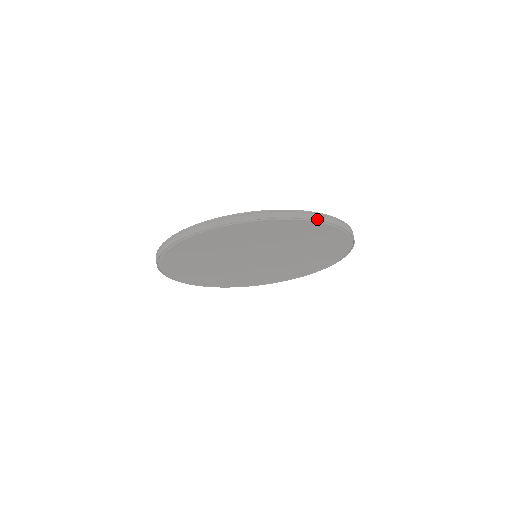
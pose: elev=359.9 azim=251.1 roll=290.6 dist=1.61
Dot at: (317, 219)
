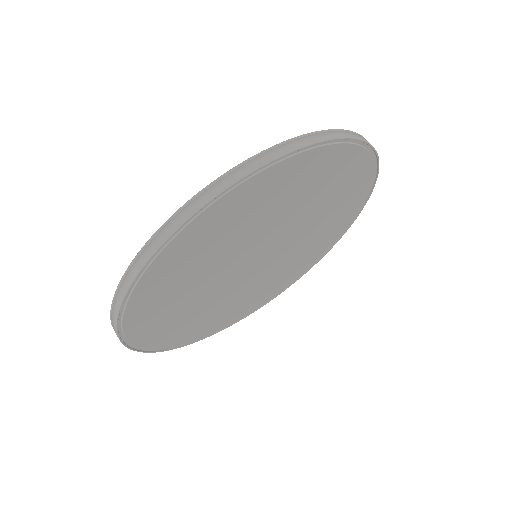
Dot at: (378, 157)
